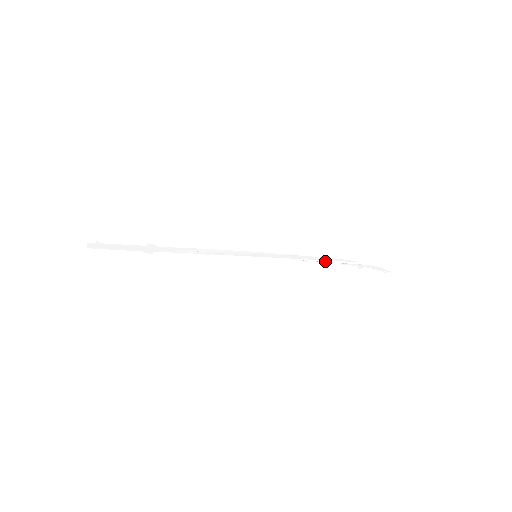
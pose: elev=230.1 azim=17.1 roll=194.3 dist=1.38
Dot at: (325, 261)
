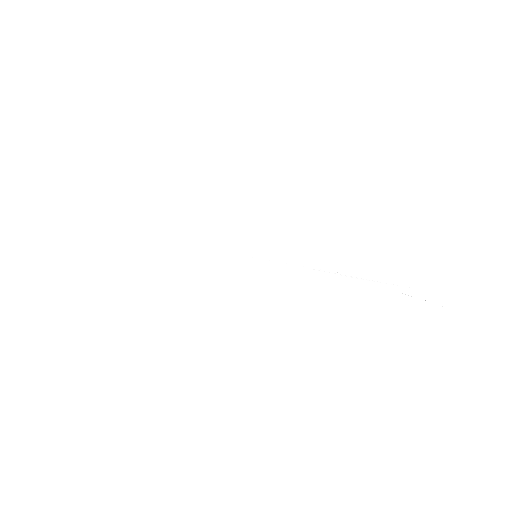
Dot at: (335, 272)
